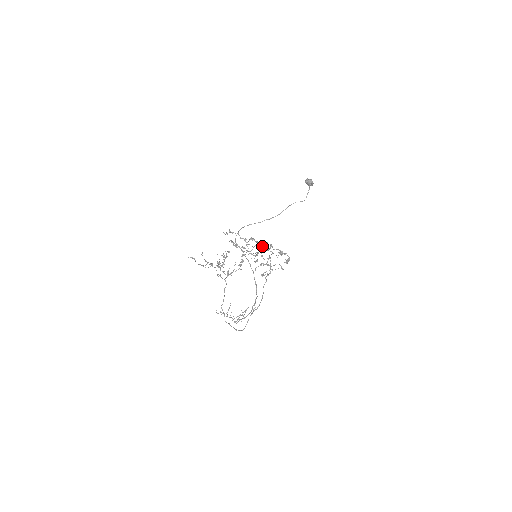
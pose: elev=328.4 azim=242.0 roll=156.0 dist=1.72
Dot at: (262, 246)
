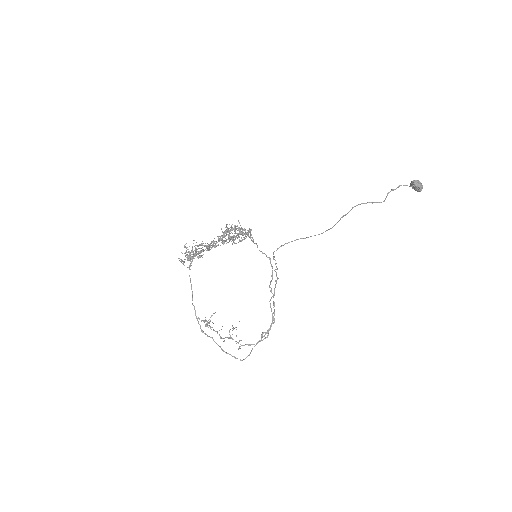
Dot at: (253, 239)
